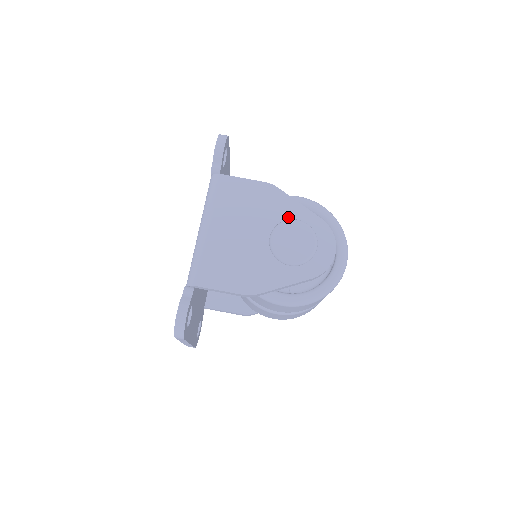
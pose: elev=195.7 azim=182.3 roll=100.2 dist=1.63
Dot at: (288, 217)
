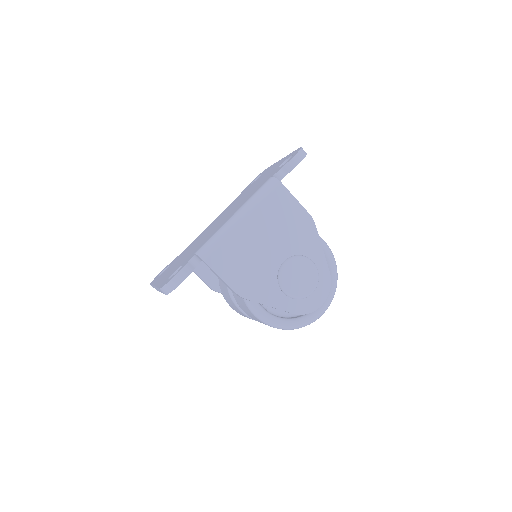
Dot at: (307, 254)
